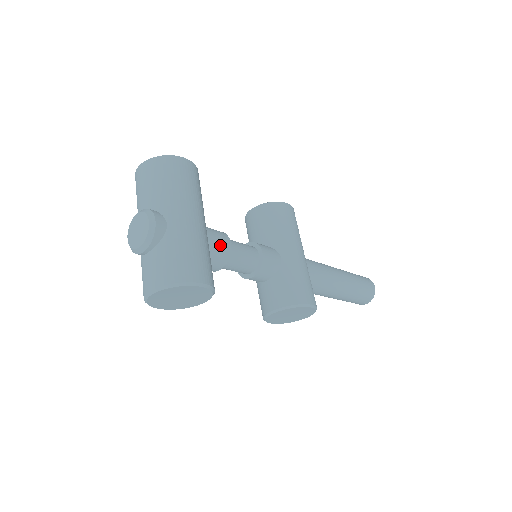
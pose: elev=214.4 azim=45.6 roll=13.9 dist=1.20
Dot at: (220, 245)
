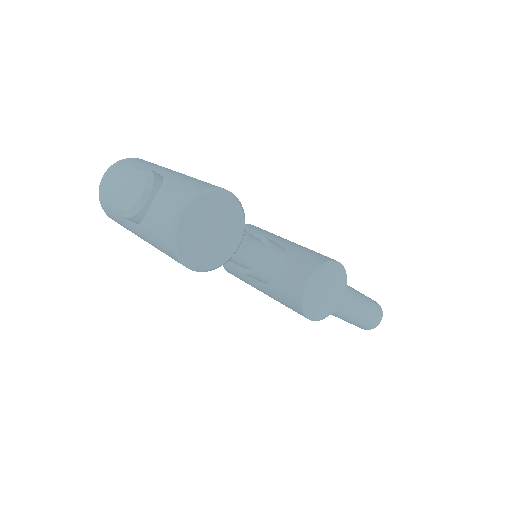
Dot at: occluded
